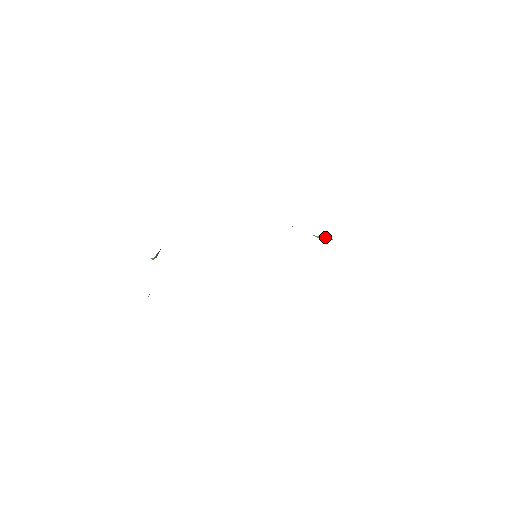
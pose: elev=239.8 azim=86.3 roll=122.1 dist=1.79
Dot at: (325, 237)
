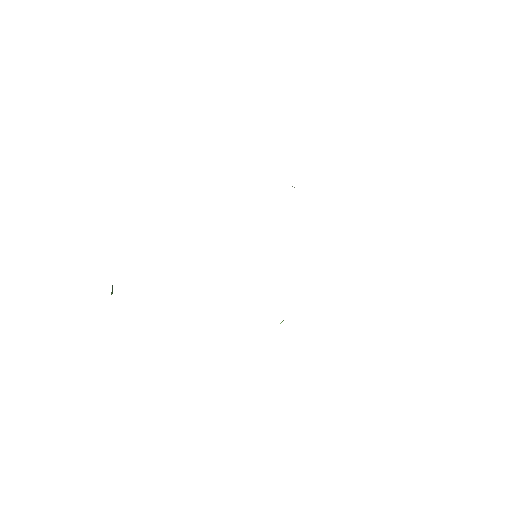
Dot at: occluded
